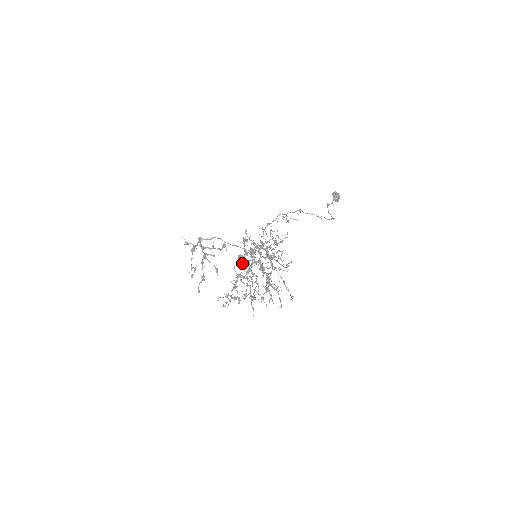
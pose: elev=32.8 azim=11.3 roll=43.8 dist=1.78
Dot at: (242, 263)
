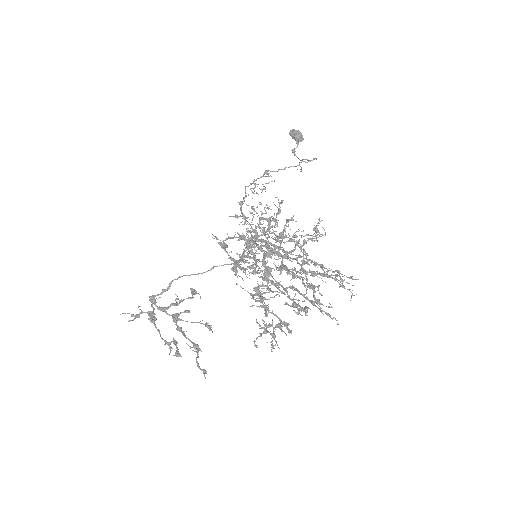
Dot at: occluded
